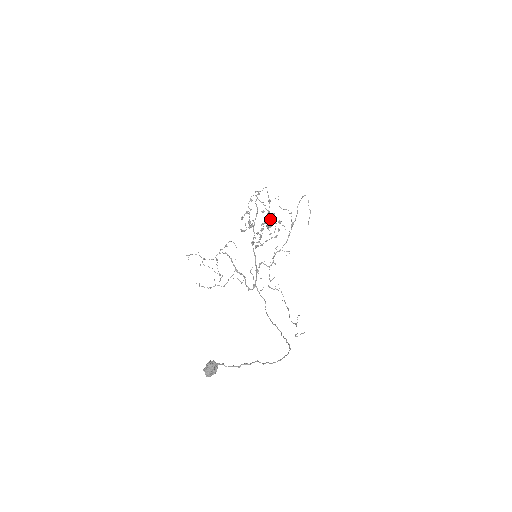
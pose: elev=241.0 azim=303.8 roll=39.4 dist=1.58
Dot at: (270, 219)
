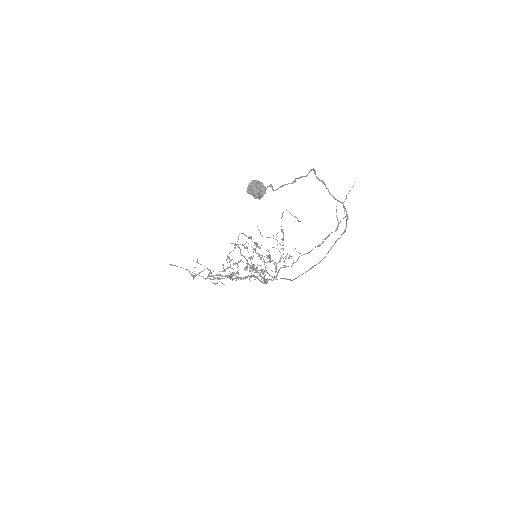
Dot at: (257, 244)
